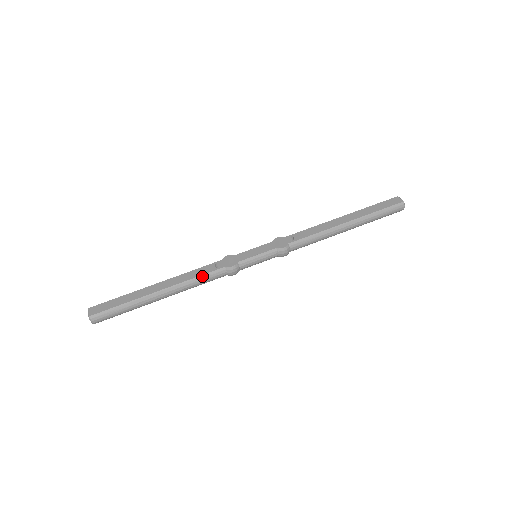
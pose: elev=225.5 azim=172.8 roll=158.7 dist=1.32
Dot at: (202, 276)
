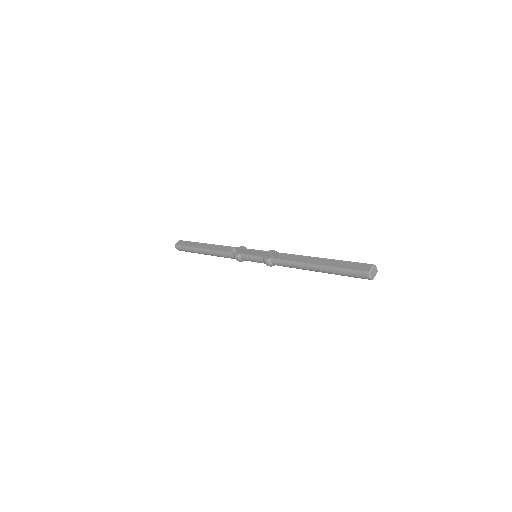
Dot at: (222, 252)
